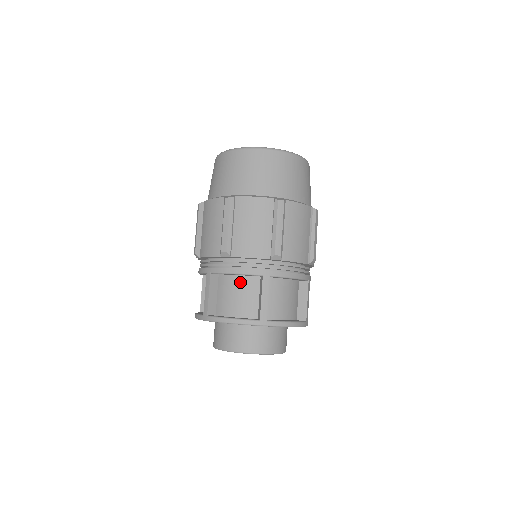
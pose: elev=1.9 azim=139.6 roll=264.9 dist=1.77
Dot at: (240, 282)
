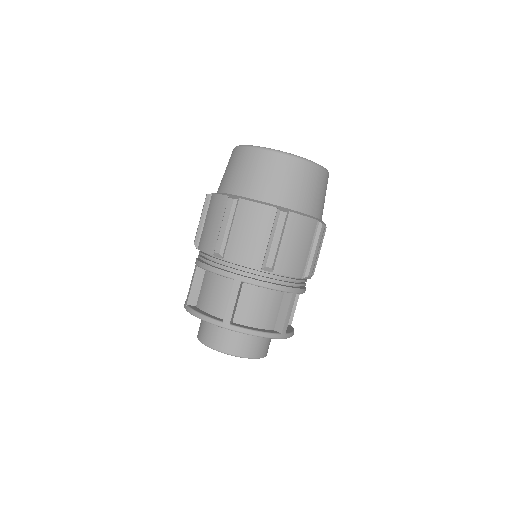
Dot at: (267, 294)
